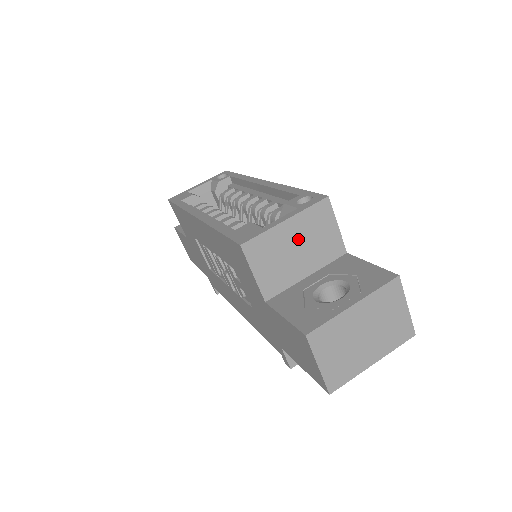
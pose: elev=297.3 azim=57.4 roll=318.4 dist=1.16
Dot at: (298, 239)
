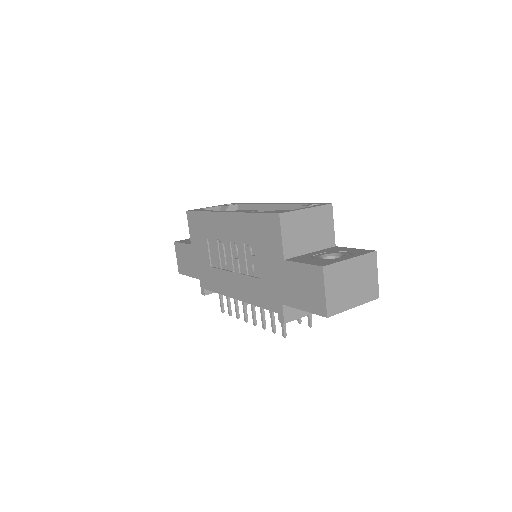
Dot at: (311, 224)
